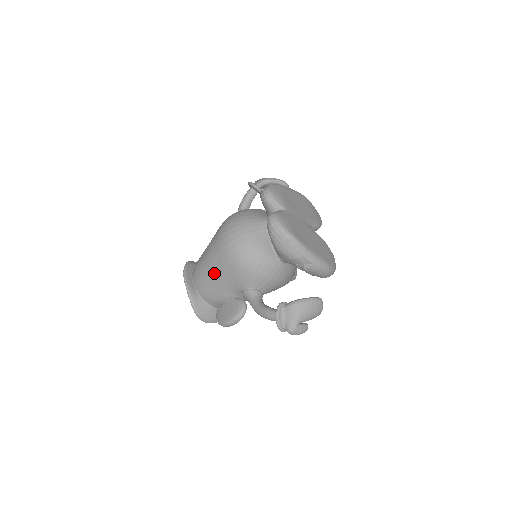
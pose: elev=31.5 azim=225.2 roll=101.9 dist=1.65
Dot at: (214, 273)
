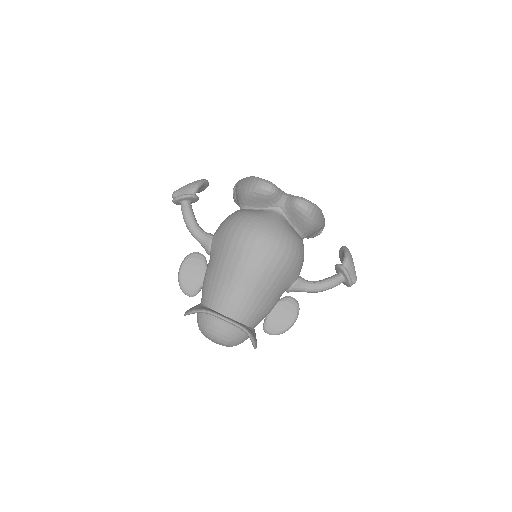
Dot at: (266, 289)
